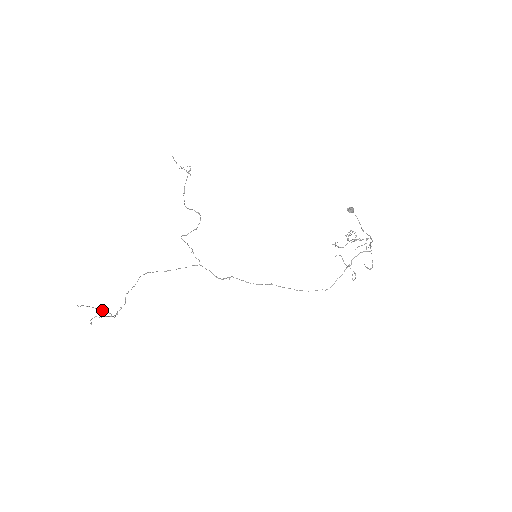
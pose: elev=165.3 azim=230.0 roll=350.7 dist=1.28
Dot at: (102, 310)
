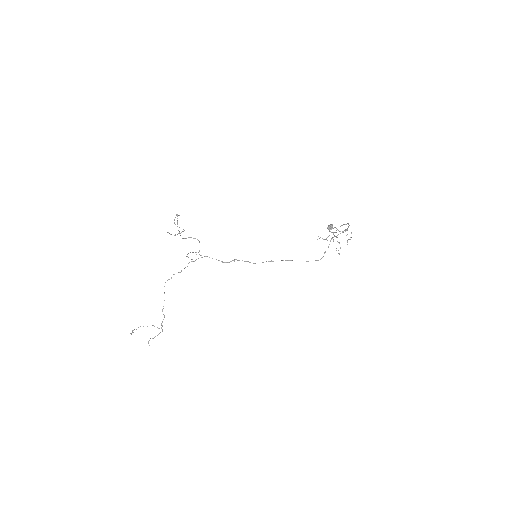
Dot at: occluded
